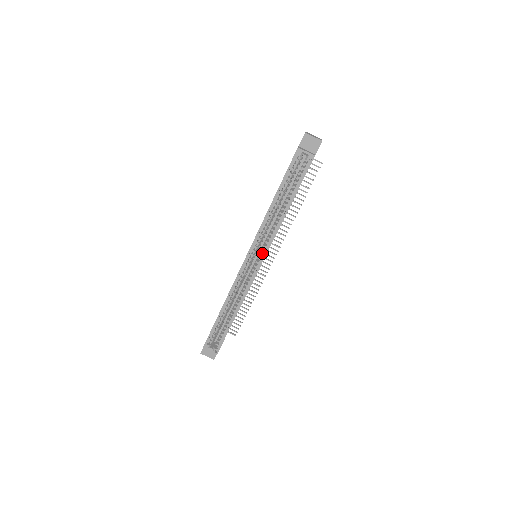
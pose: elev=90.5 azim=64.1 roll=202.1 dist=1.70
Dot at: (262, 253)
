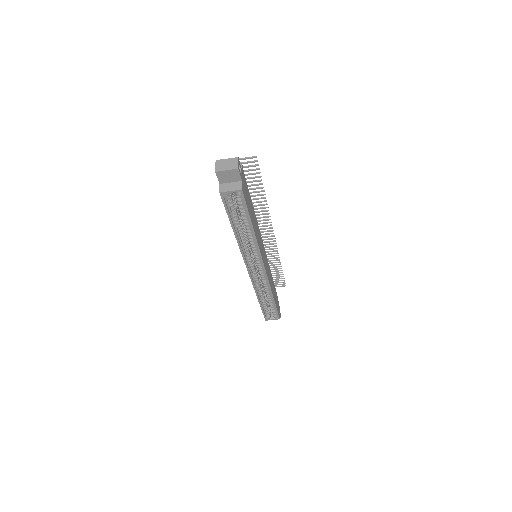
Dot at: (259, 260)
